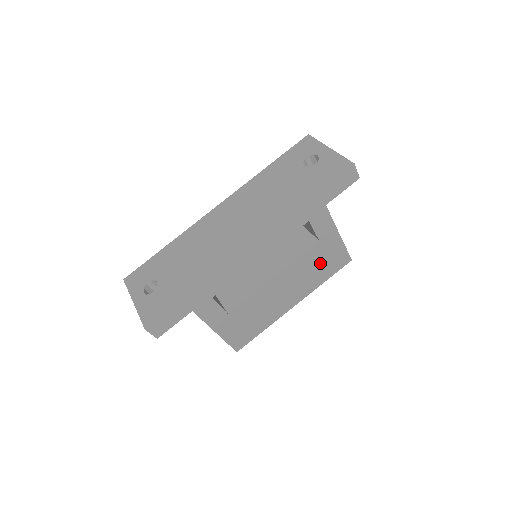
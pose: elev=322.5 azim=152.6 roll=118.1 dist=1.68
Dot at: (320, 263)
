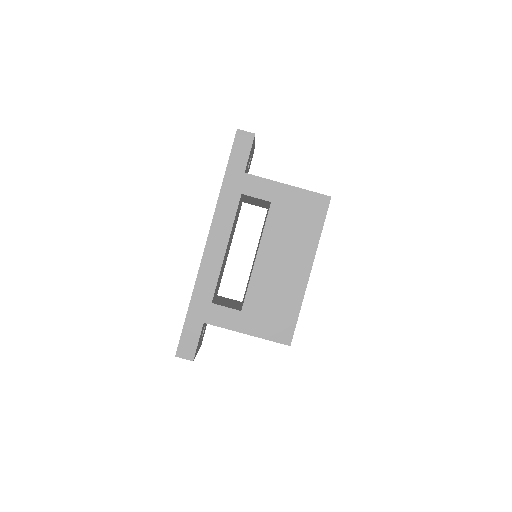
Dot at: (295, 219)
